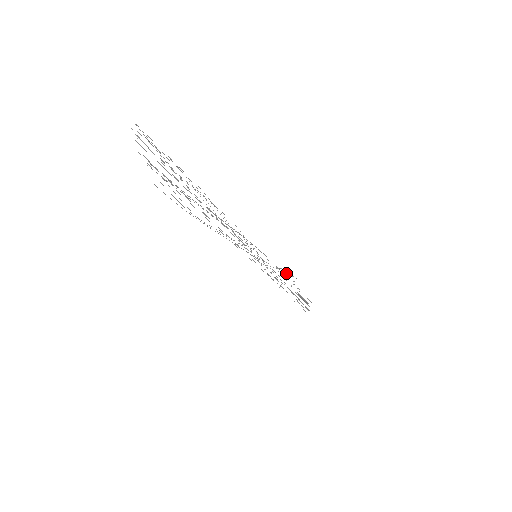
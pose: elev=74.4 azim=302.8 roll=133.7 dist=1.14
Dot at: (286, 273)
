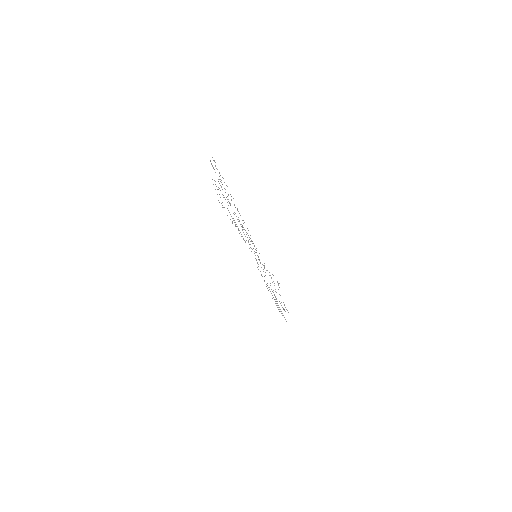
Dot at: occluded
